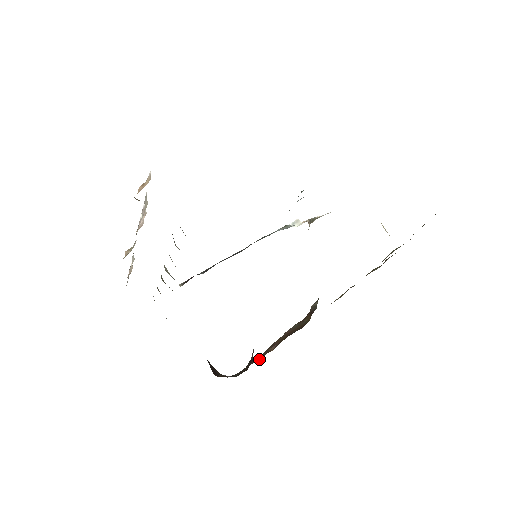
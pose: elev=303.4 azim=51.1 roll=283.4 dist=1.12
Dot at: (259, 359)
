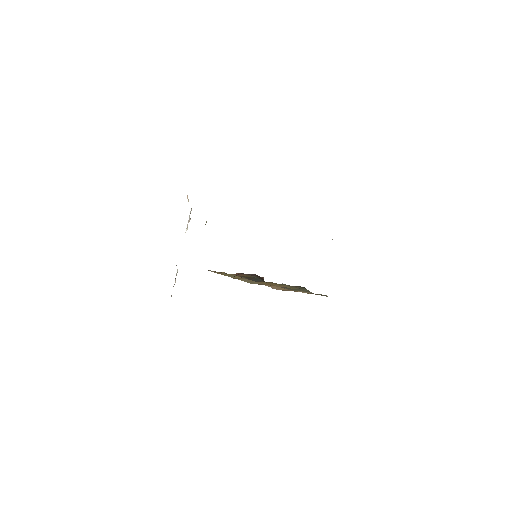
Dot at: occluded
